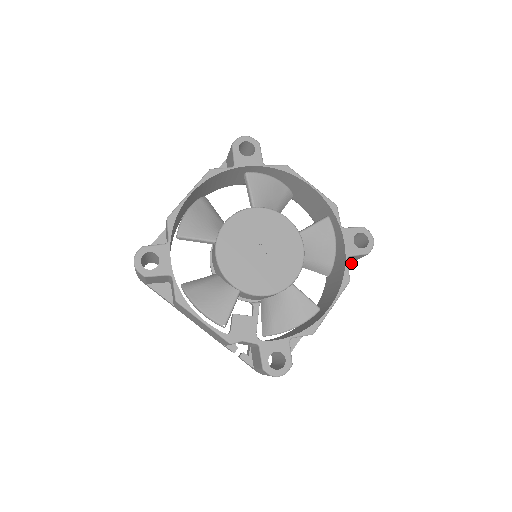
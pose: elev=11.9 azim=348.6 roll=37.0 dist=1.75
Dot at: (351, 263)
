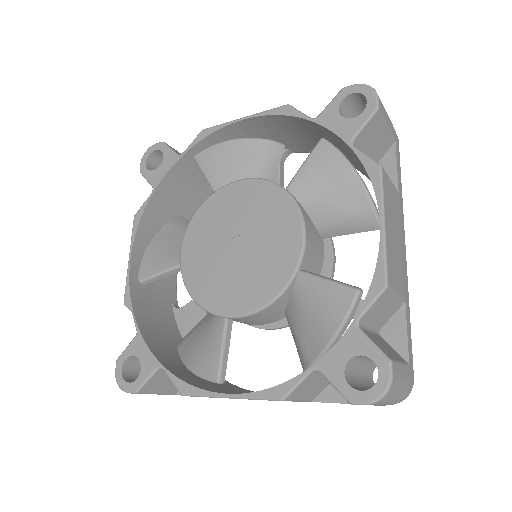
Dot at: occluded
